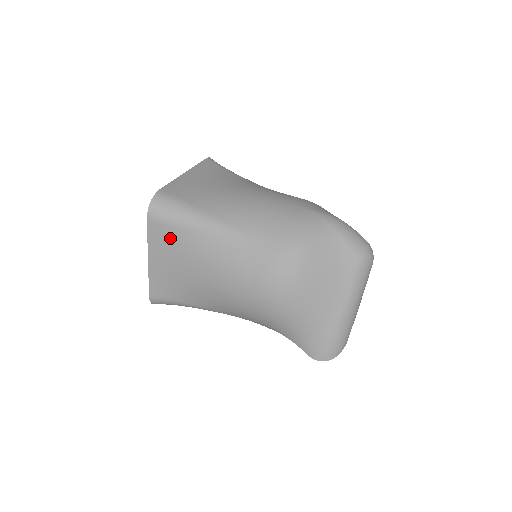
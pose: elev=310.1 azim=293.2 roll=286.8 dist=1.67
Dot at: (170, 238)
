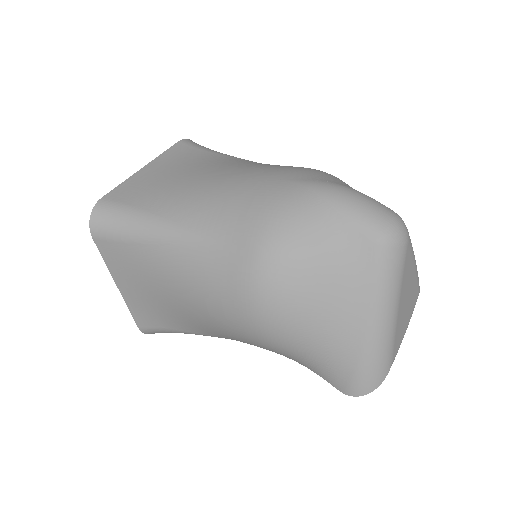
Dot at: (126, 257)
